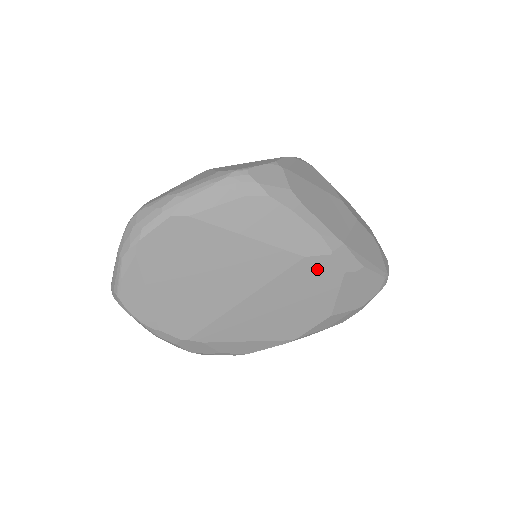
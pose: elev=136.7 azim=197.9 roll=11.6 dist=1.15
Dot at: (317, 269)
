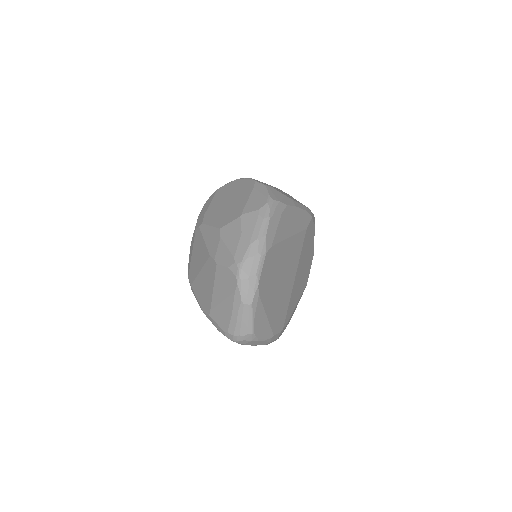
Dot at: (309, 232)
